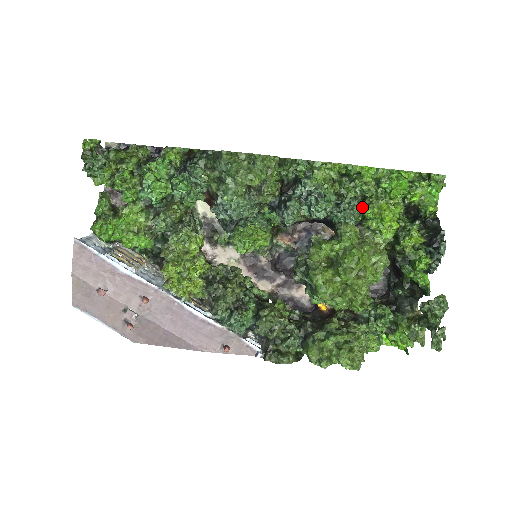
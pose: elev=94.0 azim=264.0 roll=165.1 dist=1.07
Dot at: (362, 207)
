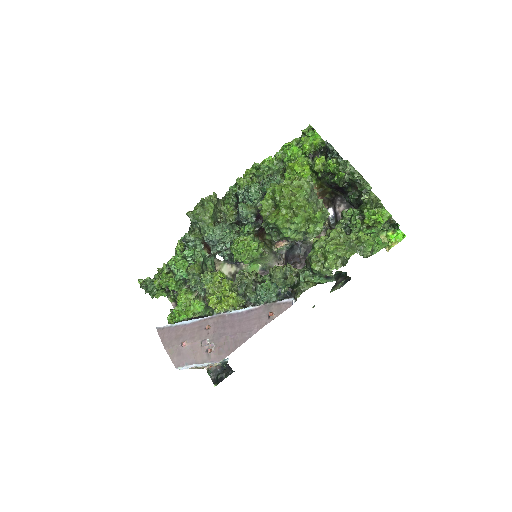
Dot at: (285, 178)
